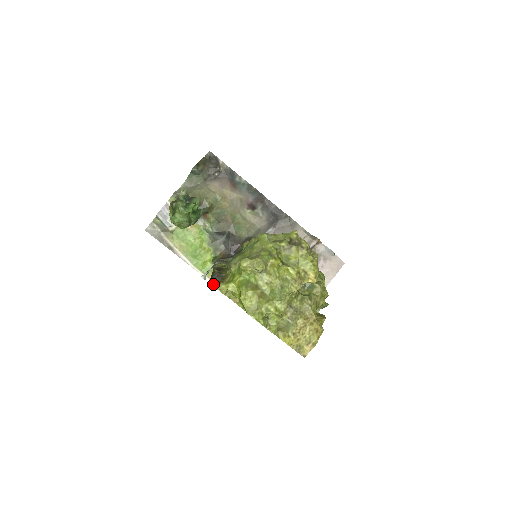
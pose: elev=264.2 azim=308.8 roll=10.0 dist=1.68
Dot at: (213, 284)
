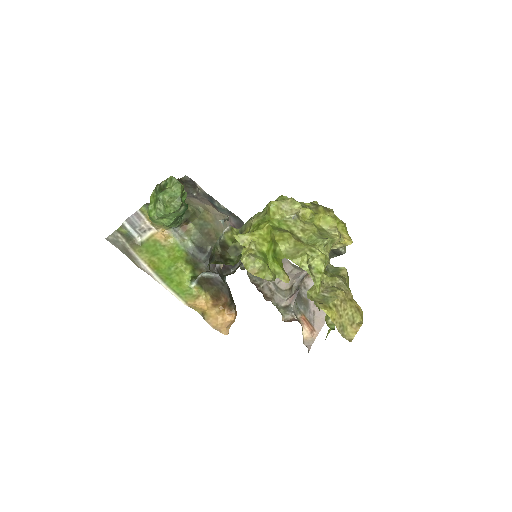
Dot at: (216, 263)
